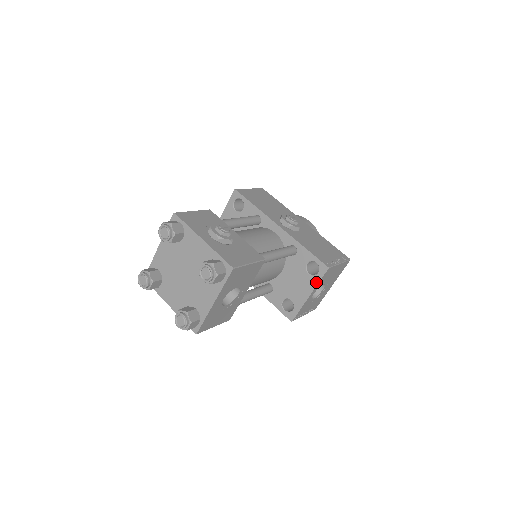
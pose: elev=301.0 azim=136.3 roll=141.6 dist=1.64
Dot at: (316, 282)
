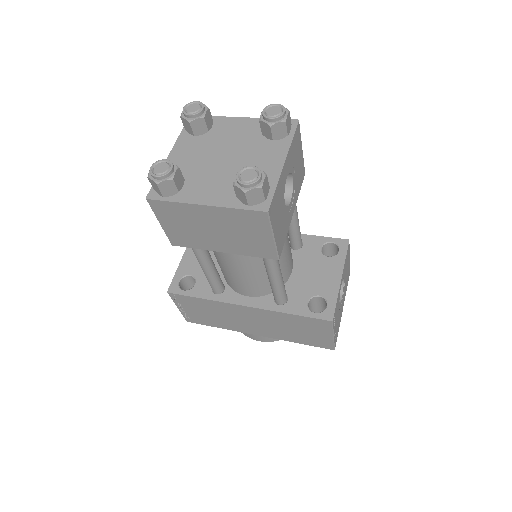
Dot at: (342, 260)
